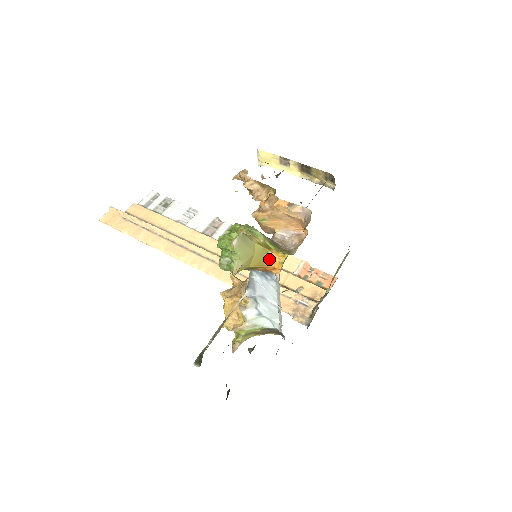
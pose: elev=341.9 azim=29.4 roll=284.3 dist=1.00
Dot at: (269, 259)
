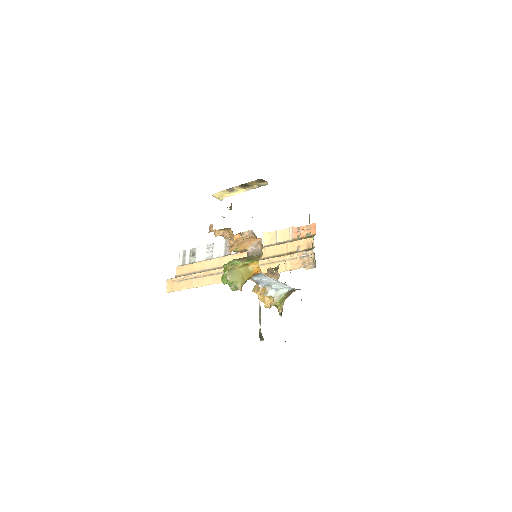
Dot at: (251, 270)
